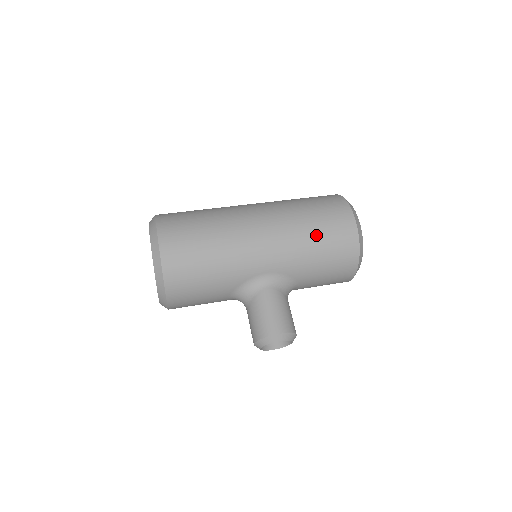
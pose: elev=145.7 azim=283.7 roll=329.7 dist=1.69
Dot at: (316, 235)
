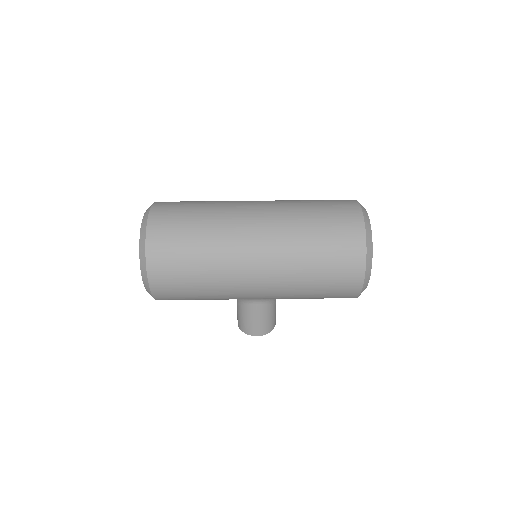
Dot at: (314, 291)
